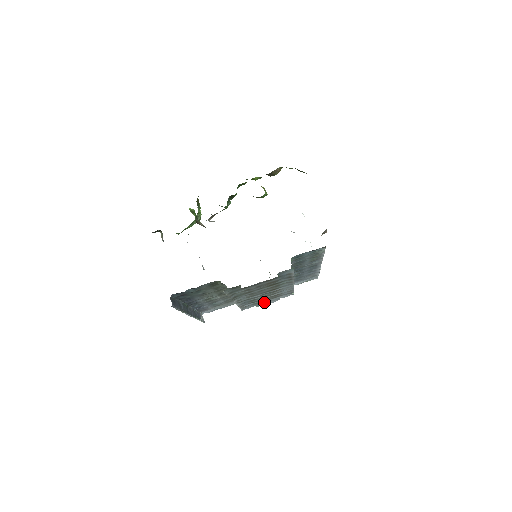
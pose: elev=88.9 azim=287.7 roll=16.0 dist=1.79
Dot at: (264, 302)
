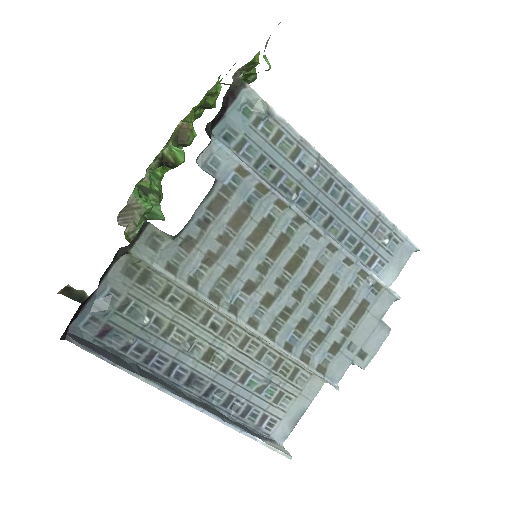
Dot at: (357, 343)
